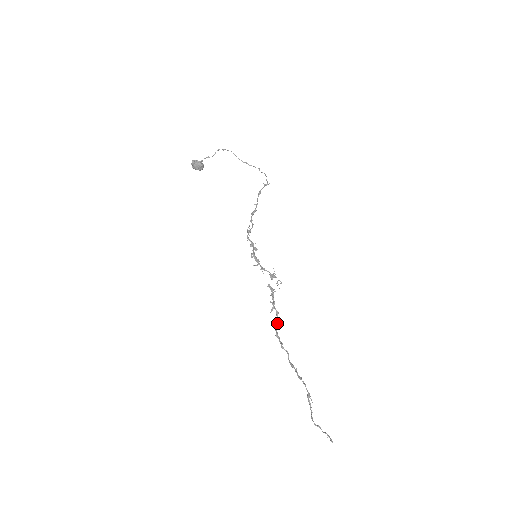
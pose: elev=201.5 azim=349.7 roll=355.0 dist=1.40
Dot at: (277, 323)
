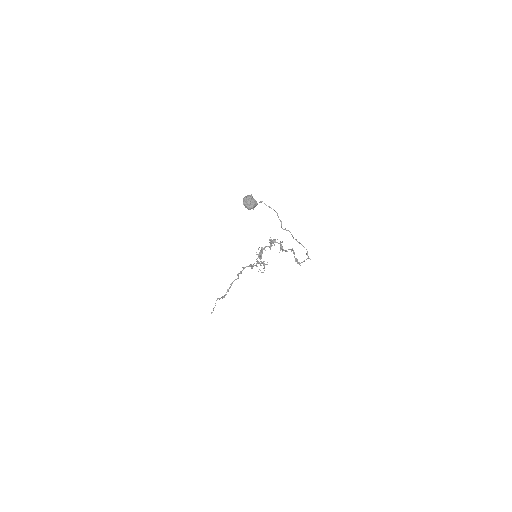
Dot at: occluded
